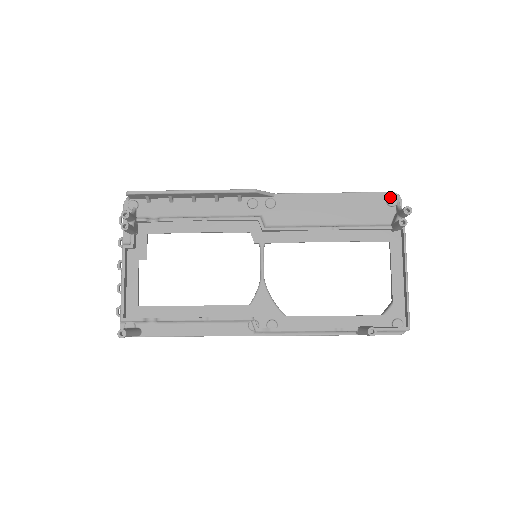
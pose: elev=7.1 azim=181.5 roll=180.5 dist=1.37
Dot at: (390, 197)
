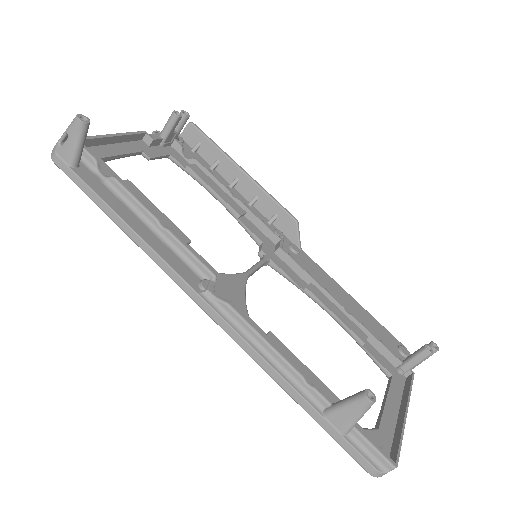
Dot at: (403, 346)
